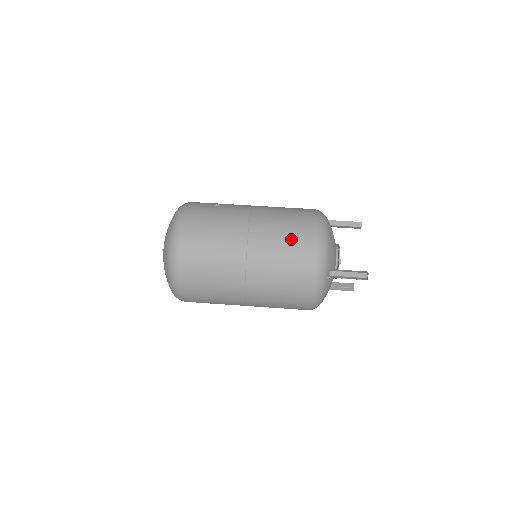
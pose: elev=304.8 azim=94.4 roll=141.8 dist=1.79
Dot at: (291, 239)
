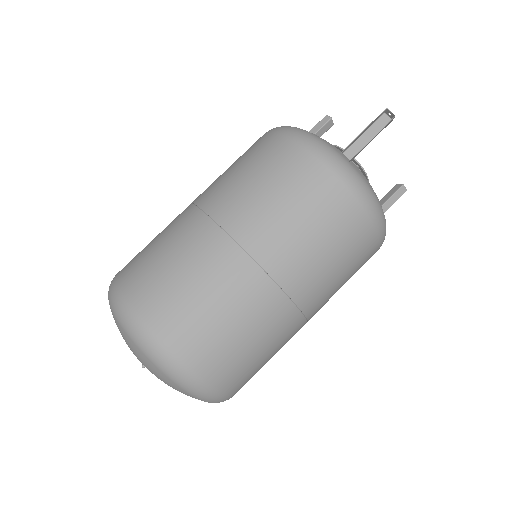
Dot at: (258, 164)
